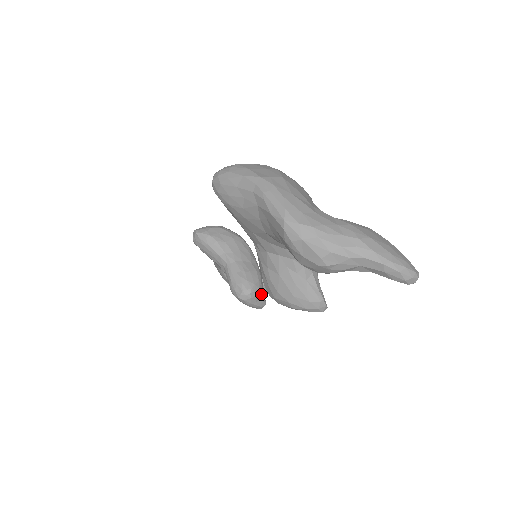
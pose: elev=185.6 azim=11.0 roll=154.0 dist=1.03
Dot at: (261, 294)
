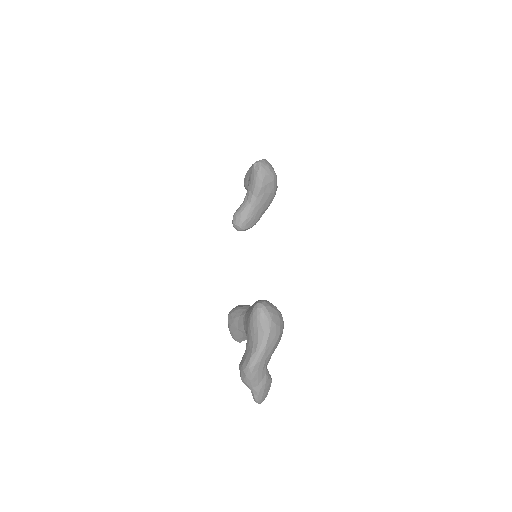
Dot at: occluded
